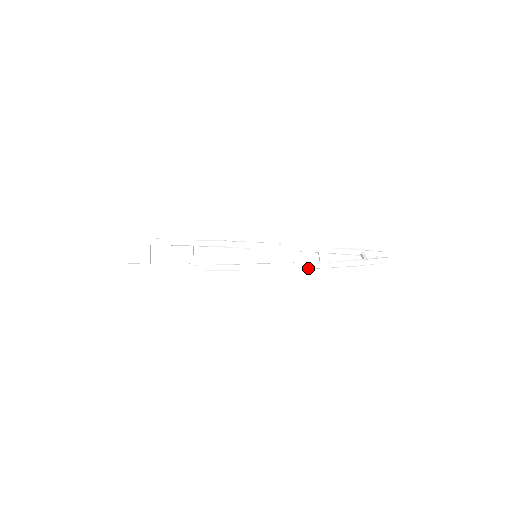
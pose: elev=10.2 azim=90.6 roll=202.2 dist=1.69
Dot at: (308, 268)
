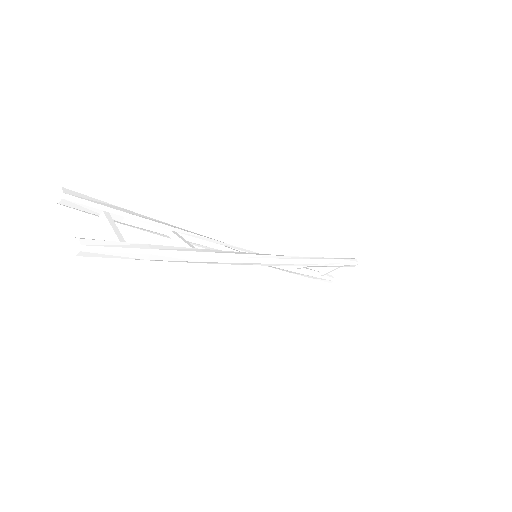
Dot at: (316, 262)
